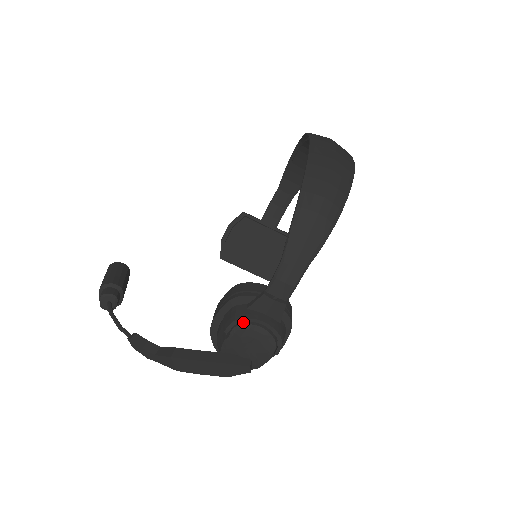
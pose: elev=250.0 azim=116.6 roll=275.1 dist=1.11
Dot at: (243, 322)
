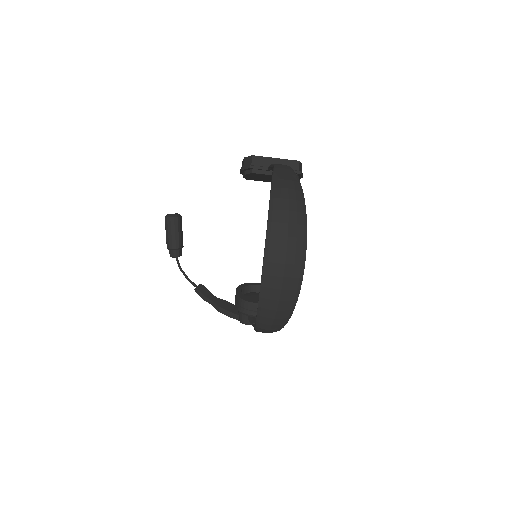
Dot at: (247, 323)
